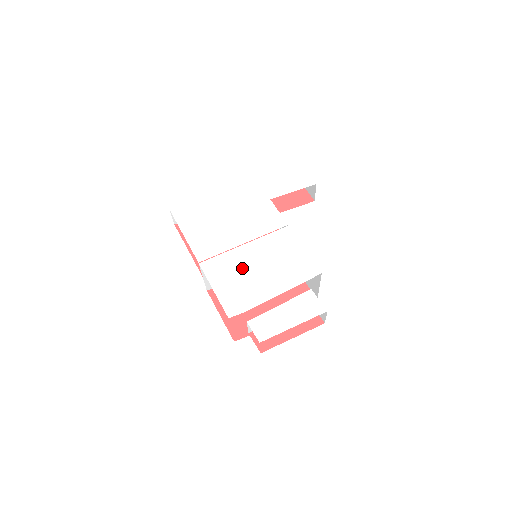
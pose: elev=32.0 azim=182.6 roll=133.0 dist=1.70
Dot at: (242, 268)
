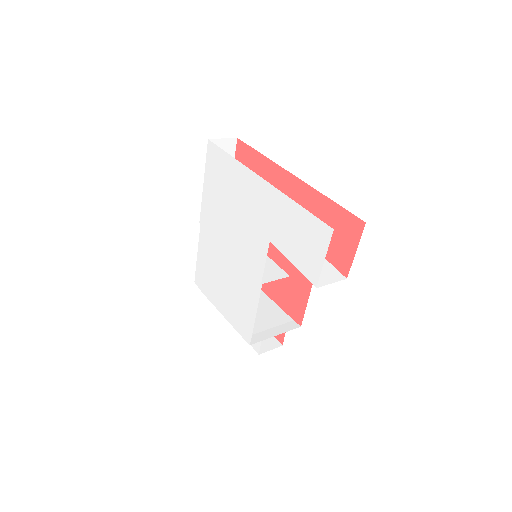
Dot at: (217, 265)
